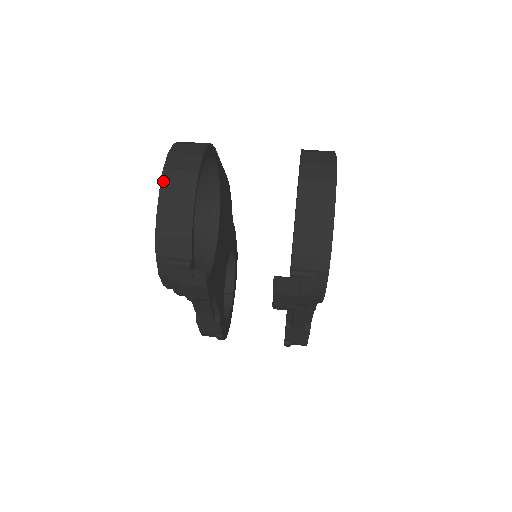
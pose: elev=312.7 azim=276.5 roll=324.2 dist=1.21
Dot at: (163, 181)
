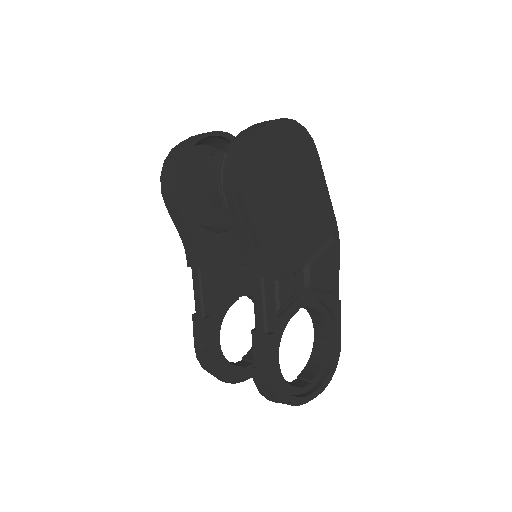
Dot at: occluded
